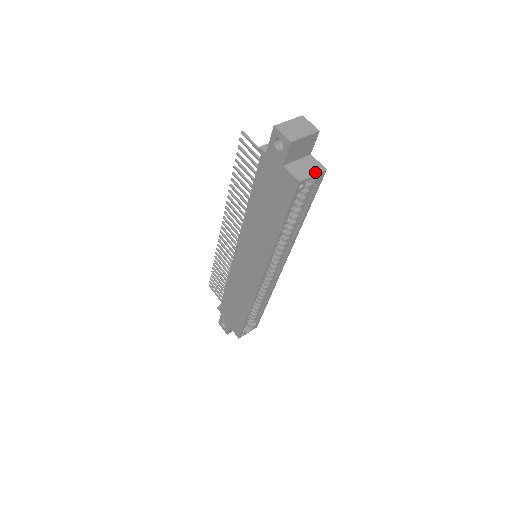
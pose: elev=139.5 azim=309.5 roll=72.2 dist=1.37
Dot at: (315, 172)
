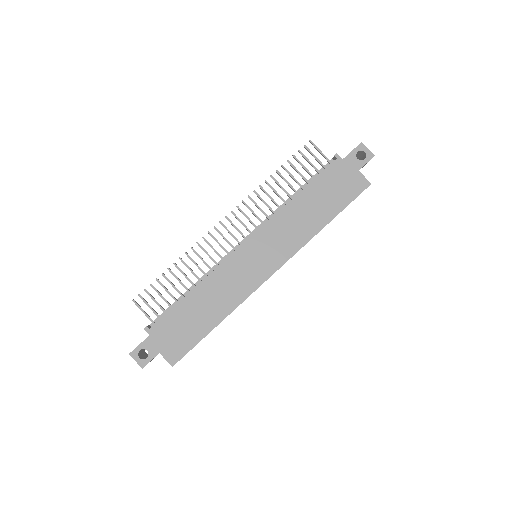
Dot at: occluded
